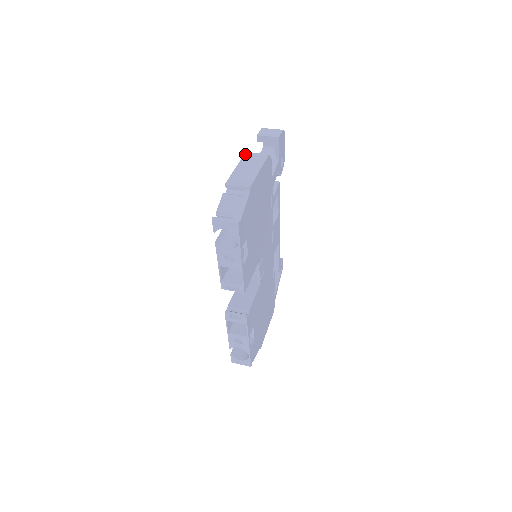
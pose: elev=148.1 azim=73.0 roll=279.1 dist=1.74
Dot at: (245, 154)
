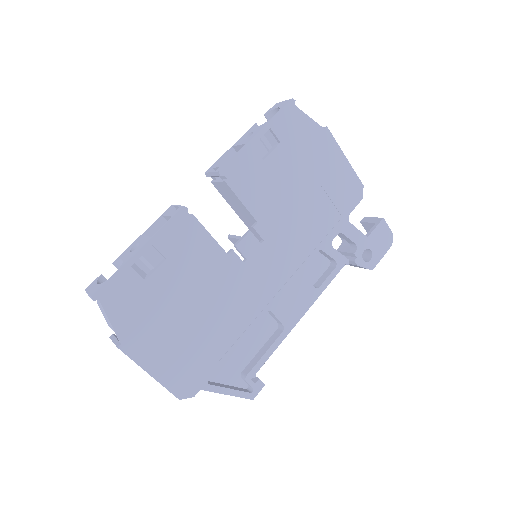
Dot at: occluded
